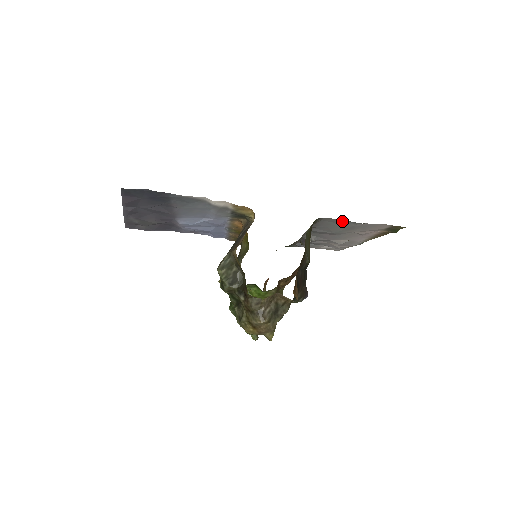
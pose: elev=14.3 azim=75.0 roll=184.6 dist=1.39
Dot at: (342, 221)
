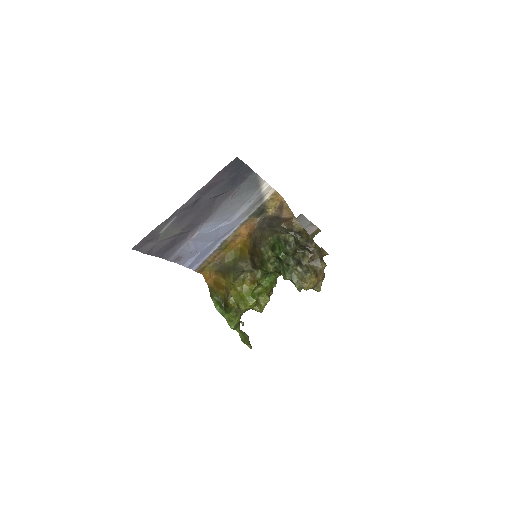
Dot at: (304, 221)
